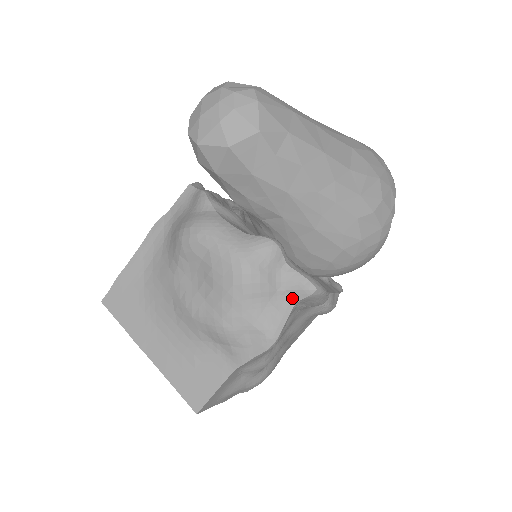
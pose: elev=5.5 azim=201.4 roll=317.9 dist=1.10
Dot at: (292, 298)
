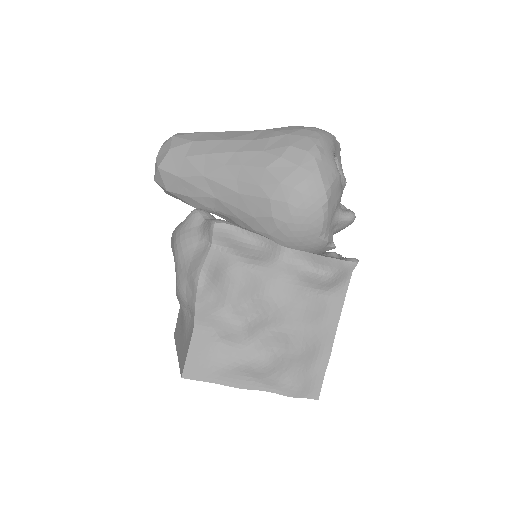
Dot at: (209, 241)
